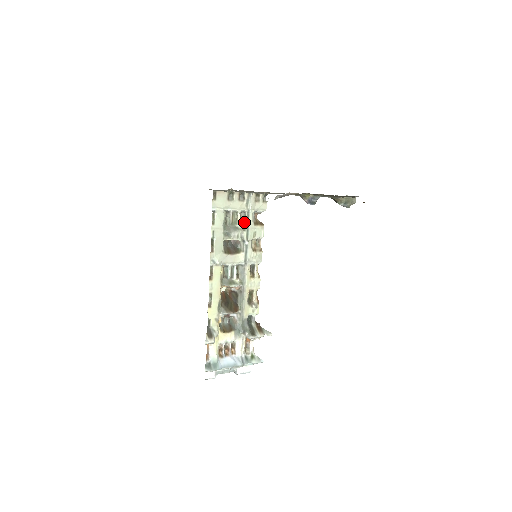
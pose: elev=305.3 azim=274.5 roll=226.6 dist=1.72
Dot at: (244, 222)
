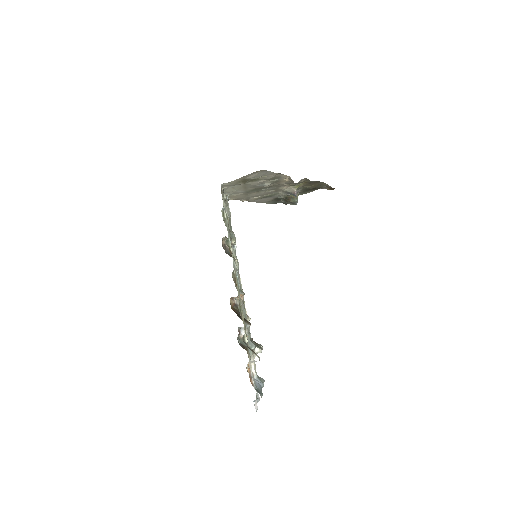
Dot at: (230, 226)
